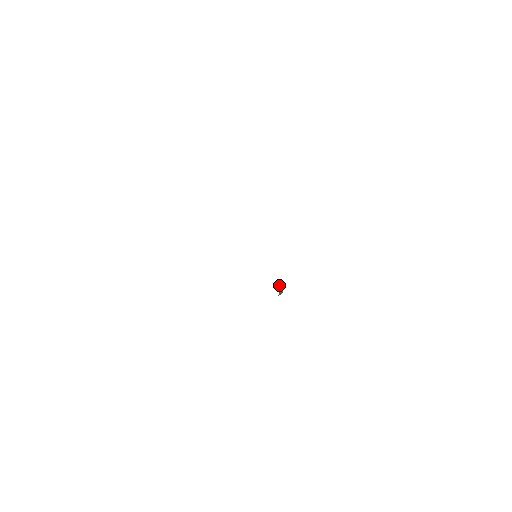
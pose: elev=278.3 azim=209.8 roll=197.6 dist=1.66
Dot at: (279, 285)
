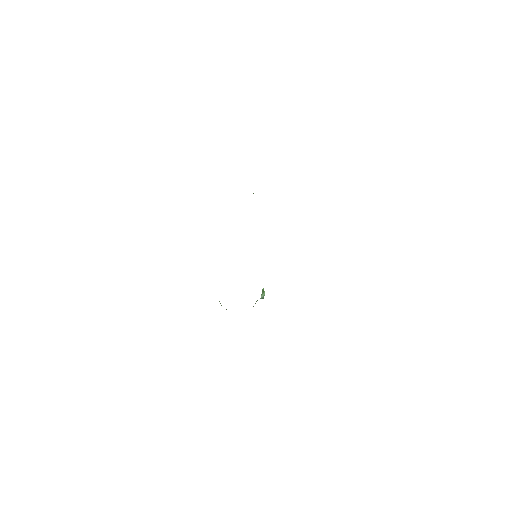
Dot at: occluded
